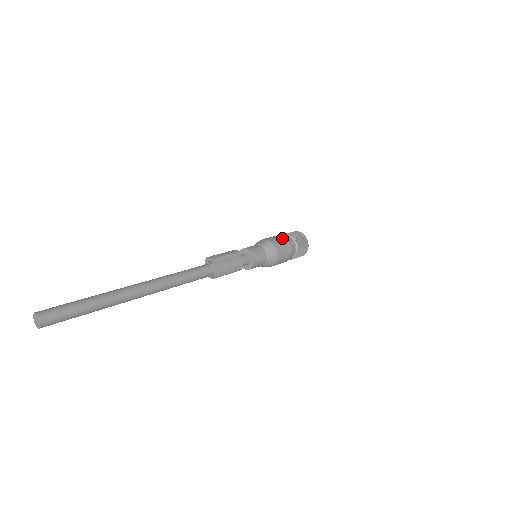
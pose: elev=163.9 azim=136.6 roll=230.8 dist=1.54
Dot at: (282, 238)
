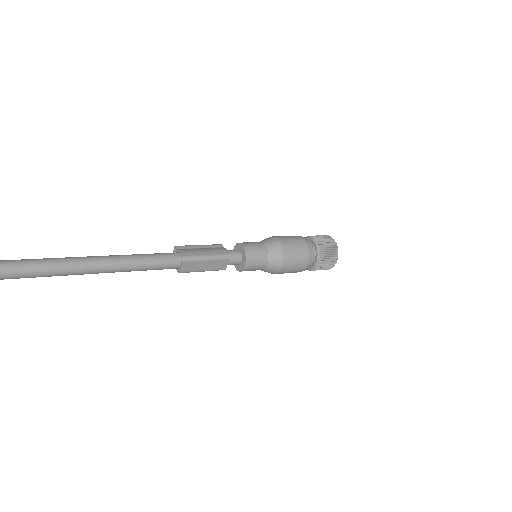
Dot at: occluded
